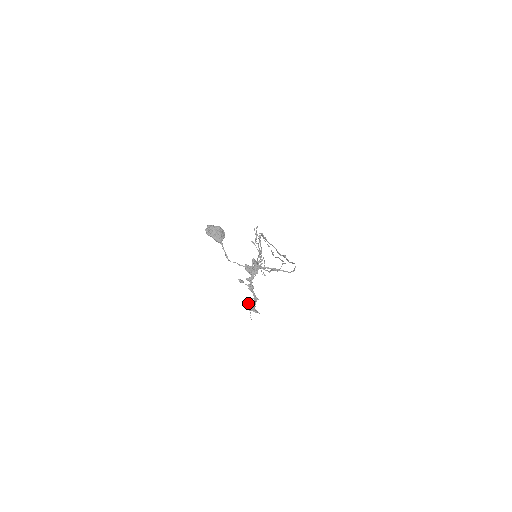
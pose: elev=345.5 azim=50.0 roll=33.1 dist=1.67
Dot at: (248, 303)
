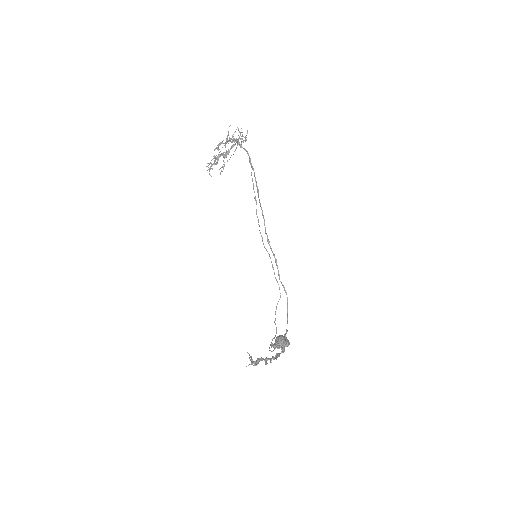
Dot at: (255, 365)
